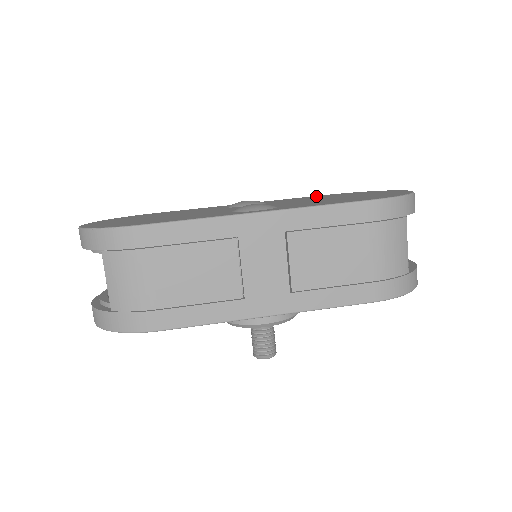
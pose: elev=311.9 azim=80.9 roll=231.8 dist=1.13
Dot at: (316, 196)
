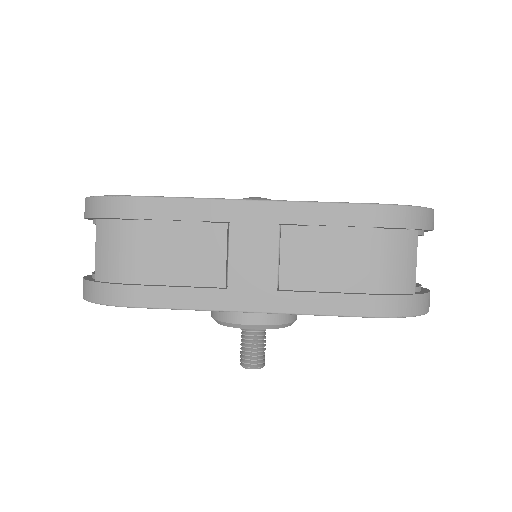
Dot at: occluded
